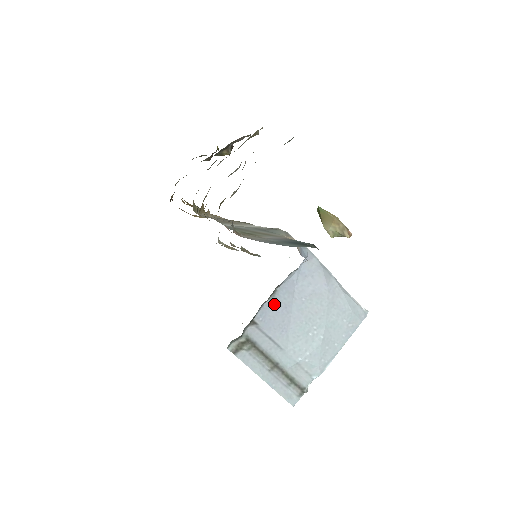
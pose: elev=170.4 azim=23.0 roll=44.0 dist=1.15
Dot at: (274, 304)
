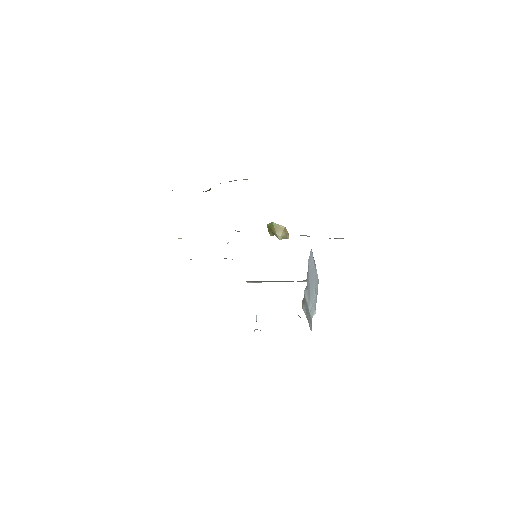
Dot at: (308, 276)
